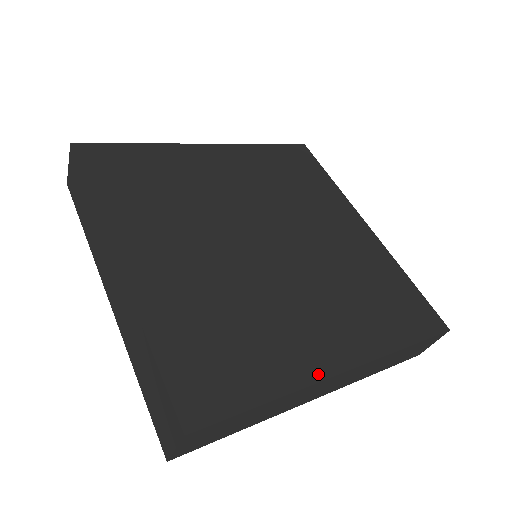
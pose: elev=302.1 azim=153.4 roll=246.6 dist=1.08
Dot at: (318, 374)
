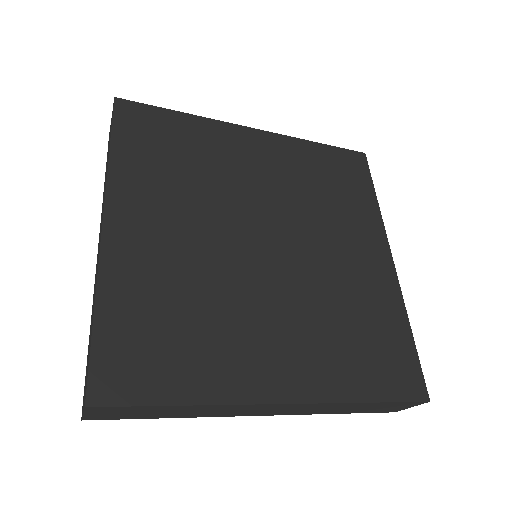
Dot at: (250, 396)
